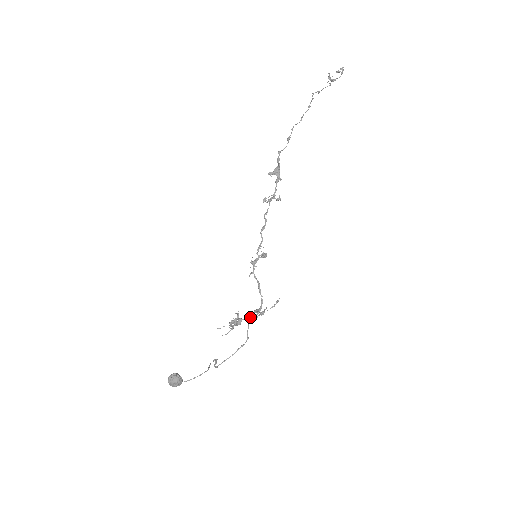
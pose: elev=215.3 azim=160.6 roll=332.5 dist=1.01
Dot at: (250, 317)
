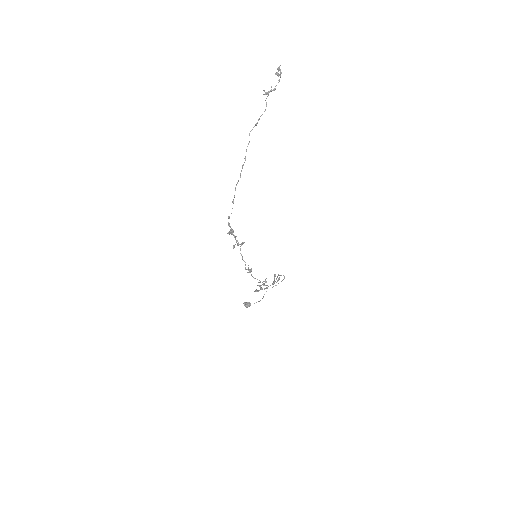
Dot at: (265, 288)
